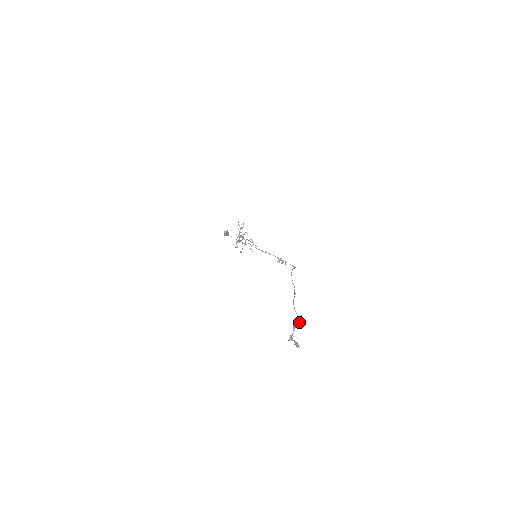
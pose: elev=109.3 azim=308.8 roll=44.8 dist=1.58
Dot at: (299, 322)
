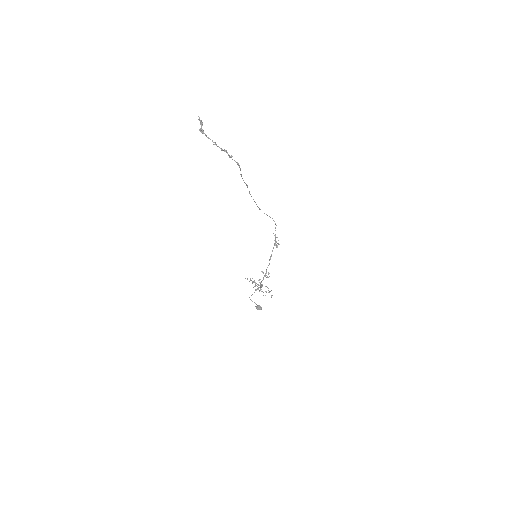
Dot at: (224, 149)
